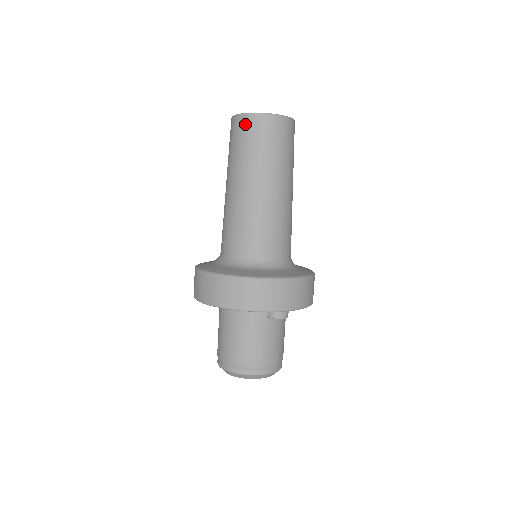
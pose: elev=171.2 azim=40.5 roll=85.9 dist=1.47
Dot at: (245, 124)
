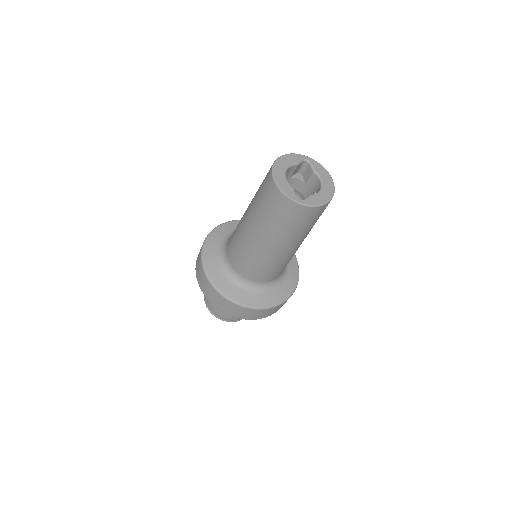
Dot at: (268, 181)
